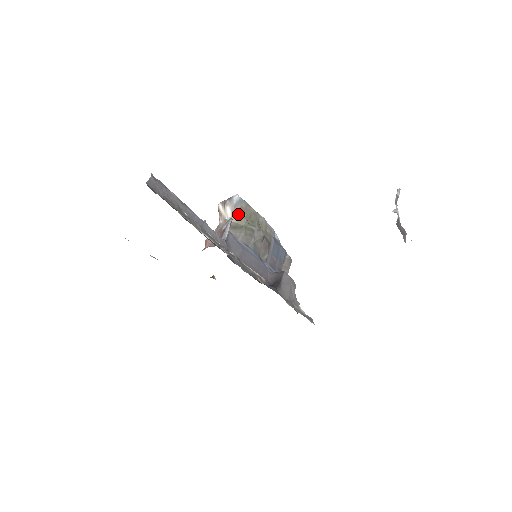
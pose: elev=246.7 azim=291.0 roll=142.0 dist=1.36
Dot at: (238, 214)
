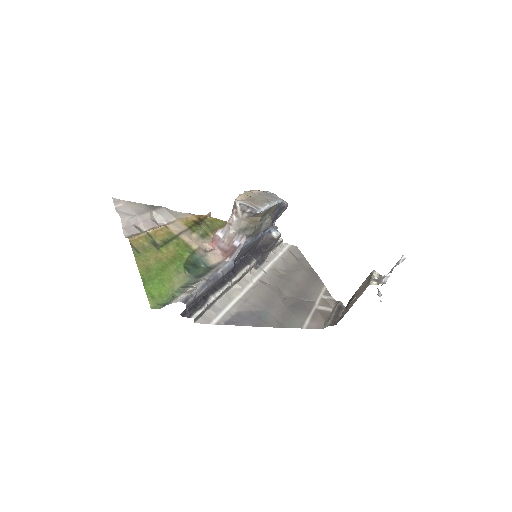
Dot at: (254, 217)
